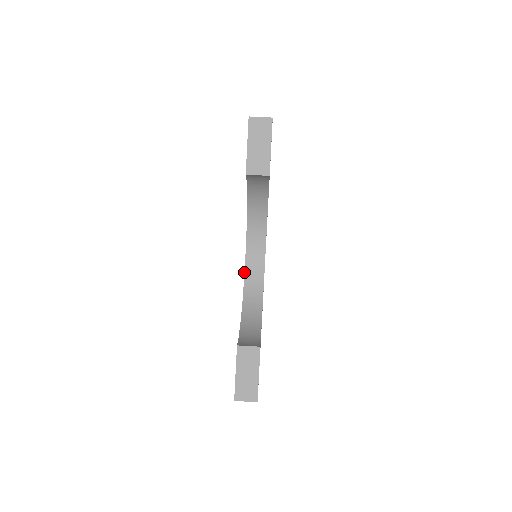
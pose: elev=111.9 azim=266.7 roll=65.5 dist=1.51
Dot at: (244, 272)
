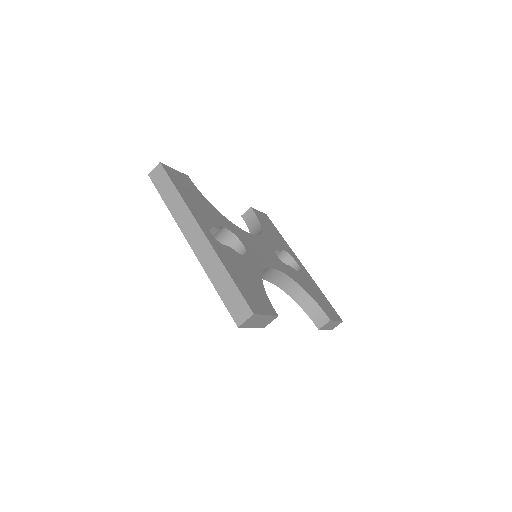
Dot at: occluded
